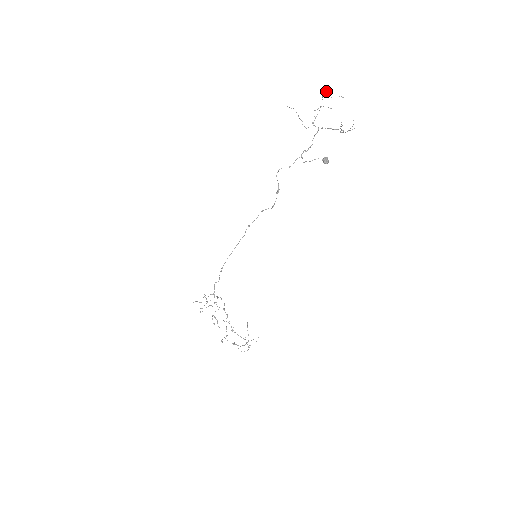
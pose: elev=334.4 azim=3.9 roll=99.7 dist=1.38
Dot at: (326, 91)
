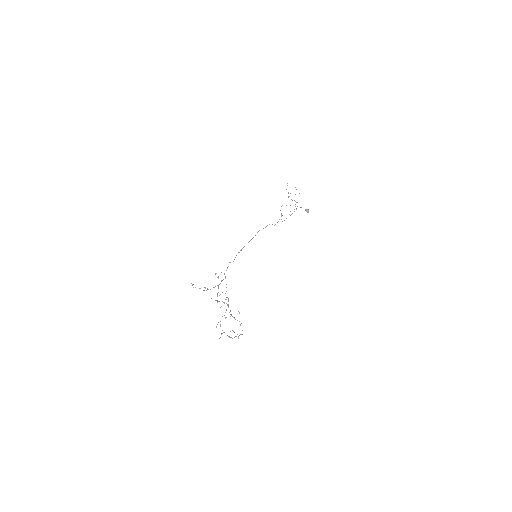
Dot at: (295, 187)
